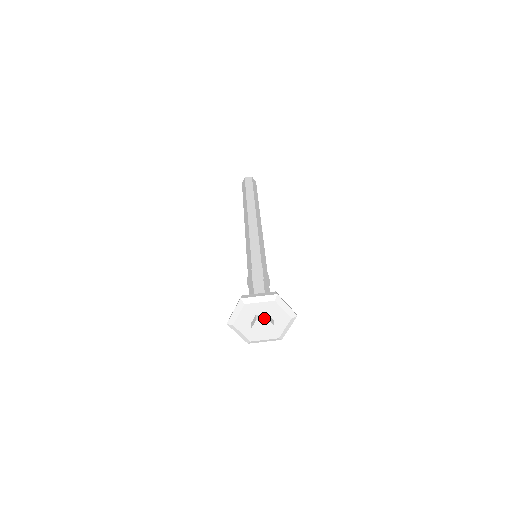
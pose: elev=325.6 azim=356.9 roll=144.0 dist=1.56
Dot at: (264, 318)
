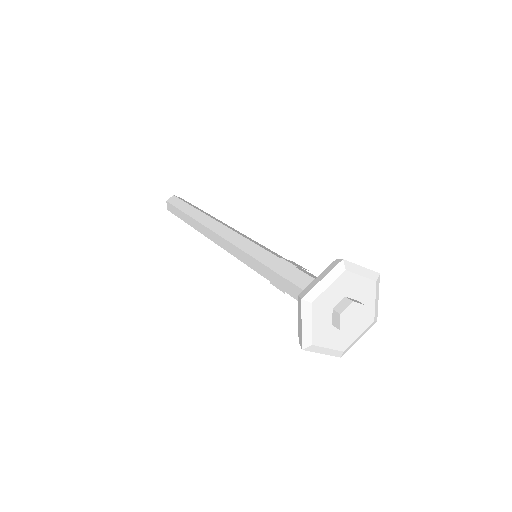
Dot at: (360, 302)
